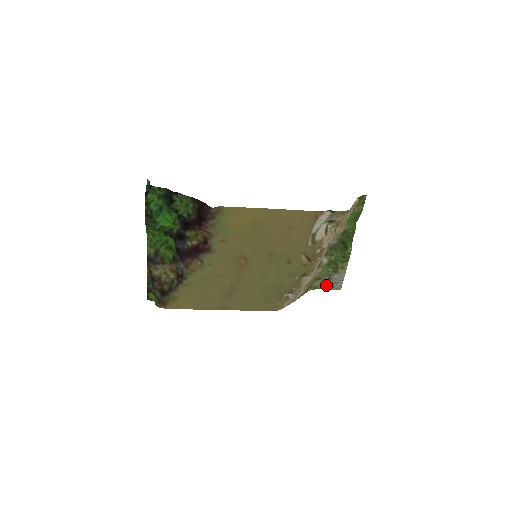
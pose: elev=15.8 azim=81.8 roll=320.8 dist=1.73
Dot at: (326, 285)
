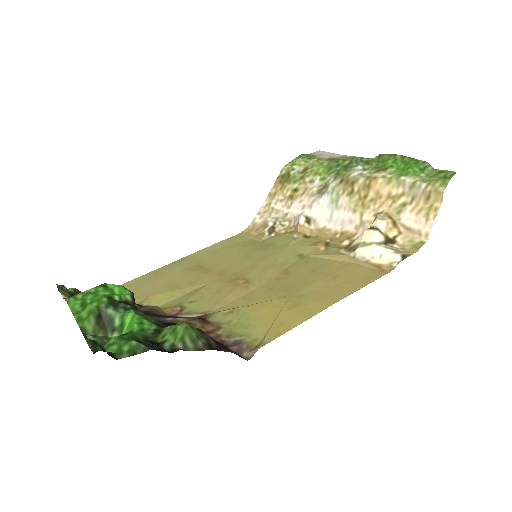
Dot at: (306, 155)
